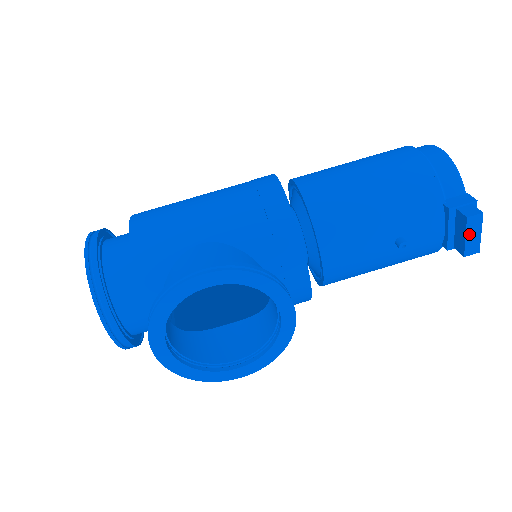
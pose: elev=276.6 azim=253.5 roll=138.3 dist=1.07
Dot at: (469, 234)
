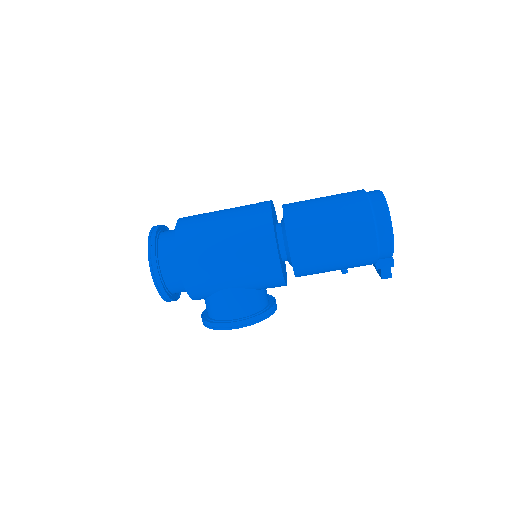
Dot at: occluded
